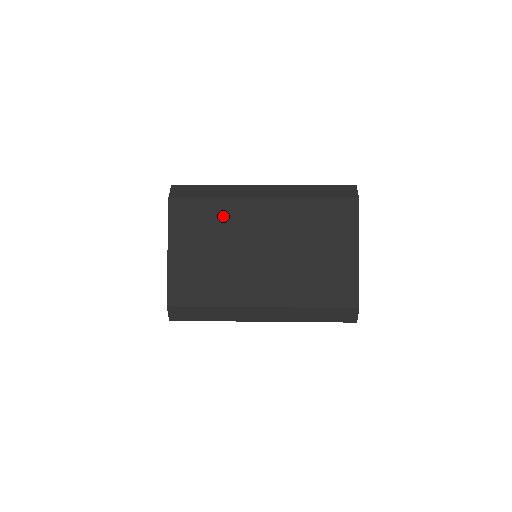
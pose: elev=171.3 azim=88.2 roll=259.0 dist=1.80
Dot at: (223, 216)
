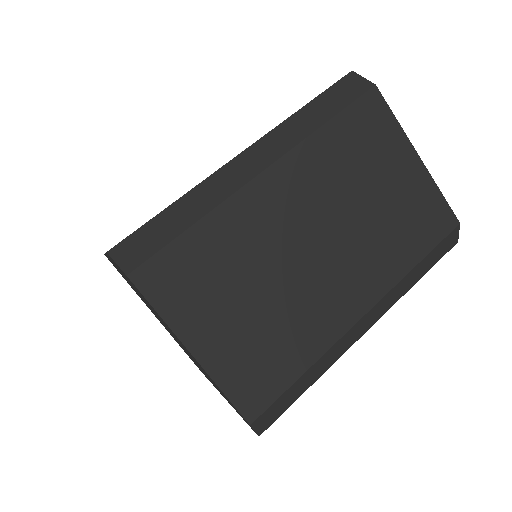
Dot at: (229, 238)
